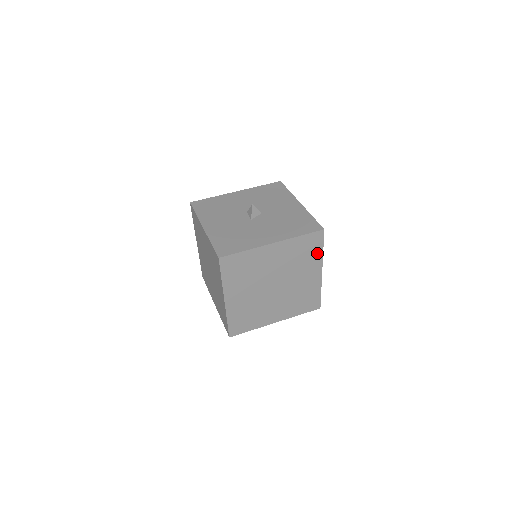
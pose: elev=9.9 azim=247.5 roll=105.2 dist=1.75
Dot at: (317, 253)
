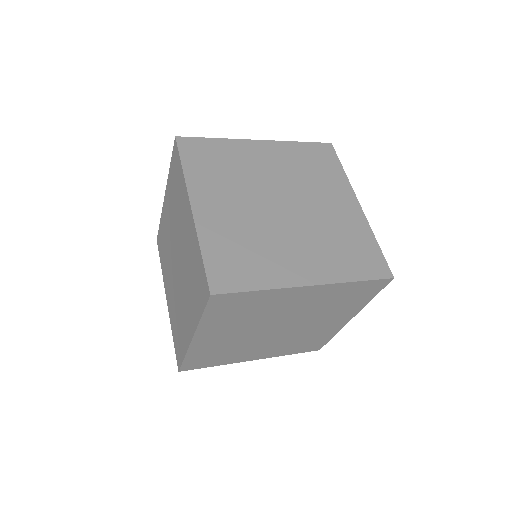
Dot at: (336, 173)
